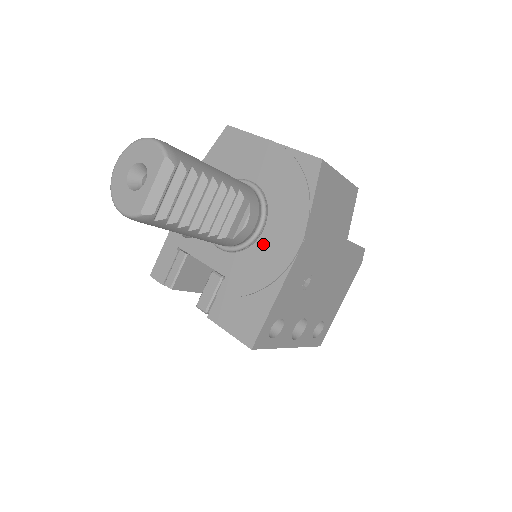
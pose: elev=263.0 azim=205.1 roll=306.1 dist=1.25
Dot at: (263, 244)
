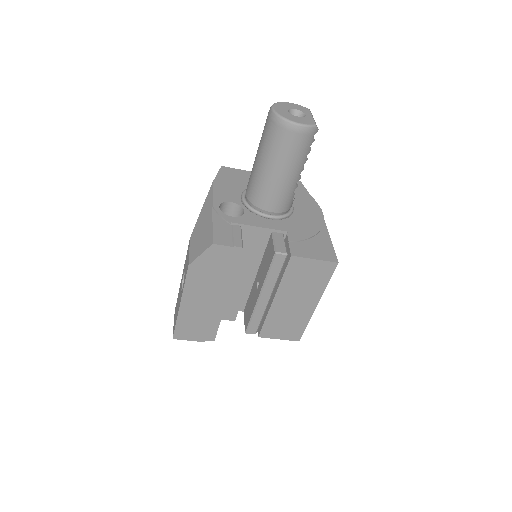
Dot at: (299, 213)
